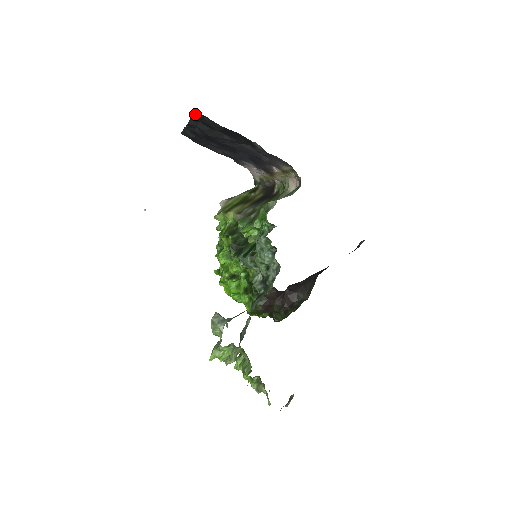
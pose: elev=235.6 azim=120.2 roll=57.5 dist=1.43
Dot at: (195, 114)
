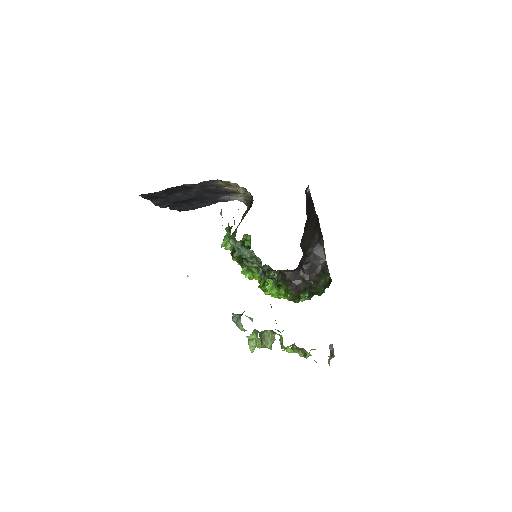
Dot at: (143, 197)
